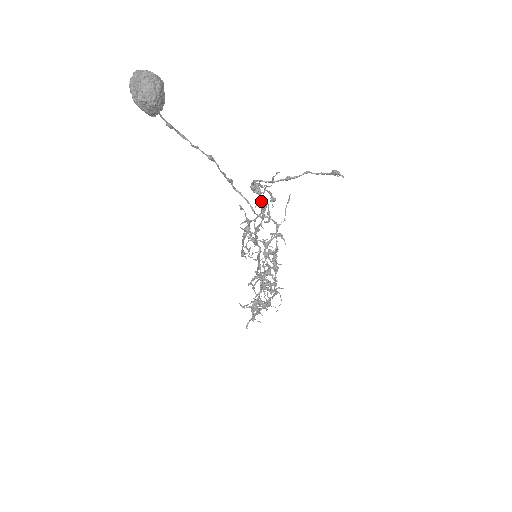
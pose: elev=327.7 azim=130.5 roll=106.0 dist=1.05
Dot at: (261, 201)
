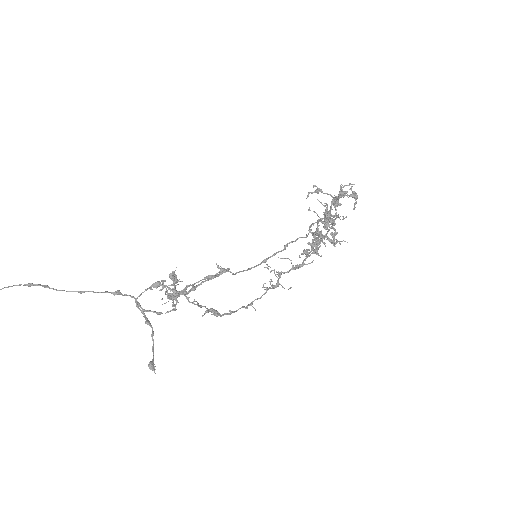
Dot at: occluded
